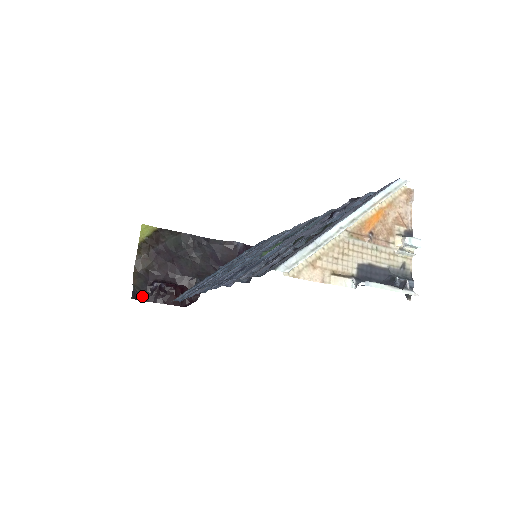
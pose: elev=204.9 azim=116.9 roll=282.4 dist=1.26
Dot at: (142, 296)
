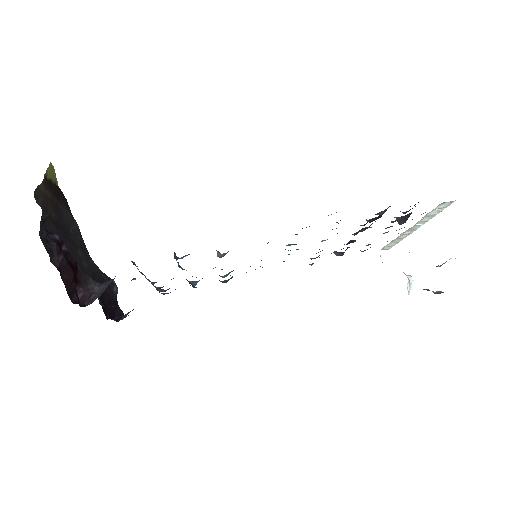
Dot at: (41, 233)
